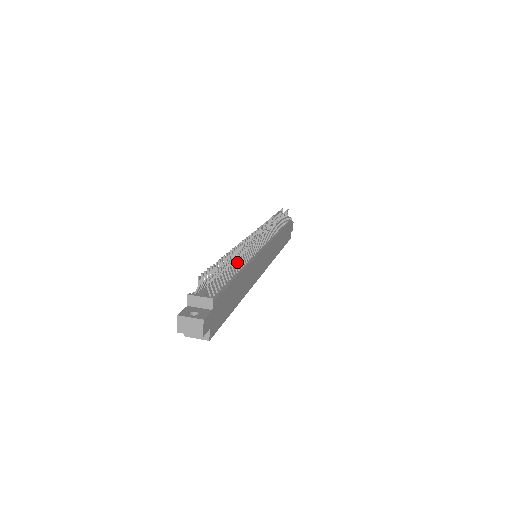
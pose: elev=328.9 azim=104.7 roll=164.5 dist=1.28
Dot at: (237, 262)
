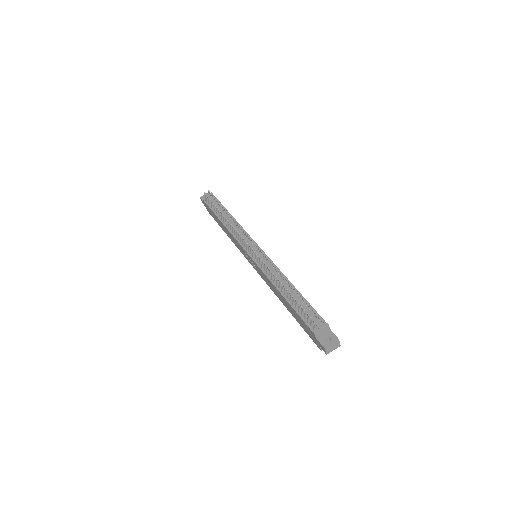
Dot at: (288, 284)
